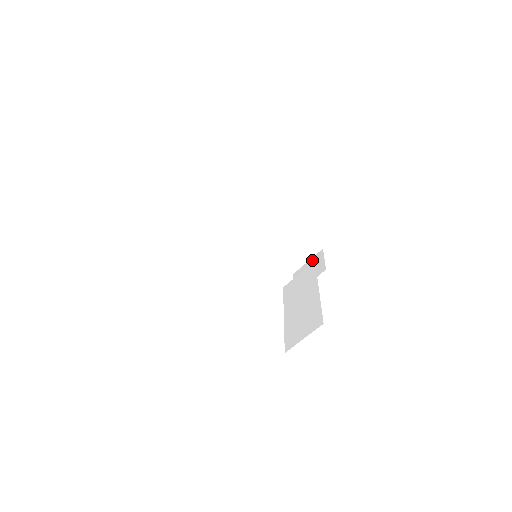
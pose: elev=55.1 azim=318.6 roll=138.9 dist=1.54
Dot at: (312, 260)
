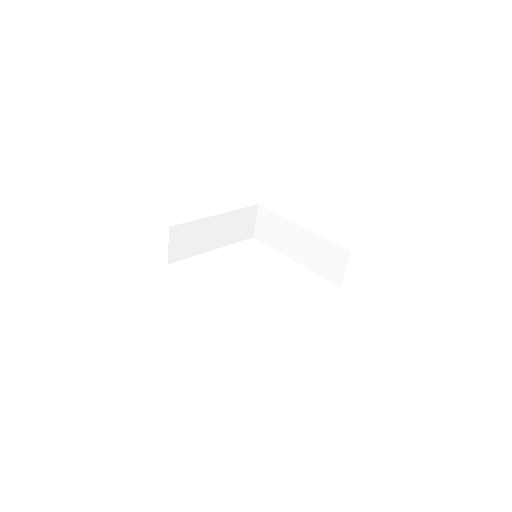
Dot at: occluded
